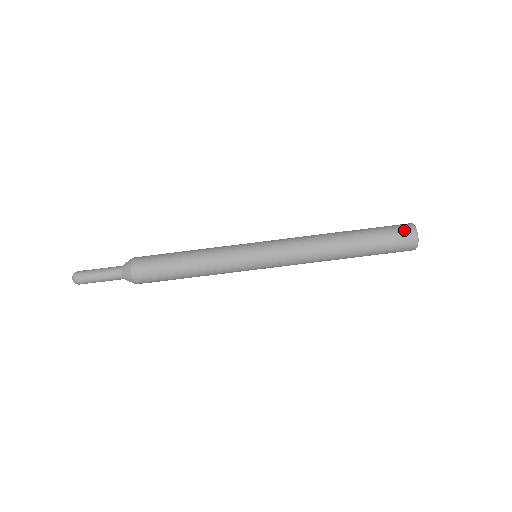
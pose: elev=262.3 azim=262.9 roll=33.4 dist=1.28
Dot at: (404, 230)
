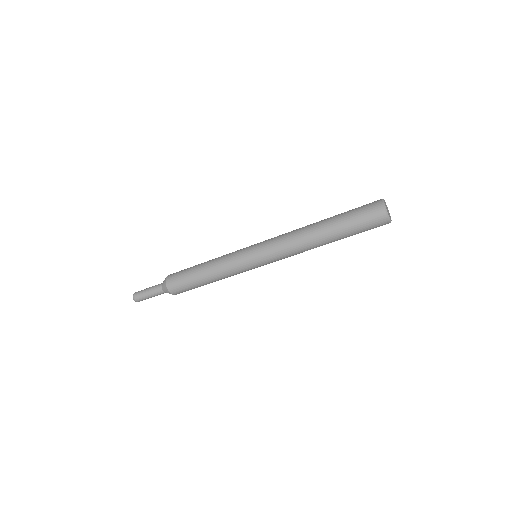
Dot at: (372, 208)
